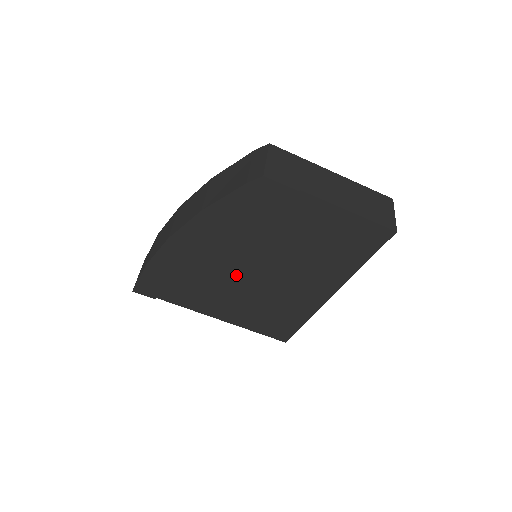
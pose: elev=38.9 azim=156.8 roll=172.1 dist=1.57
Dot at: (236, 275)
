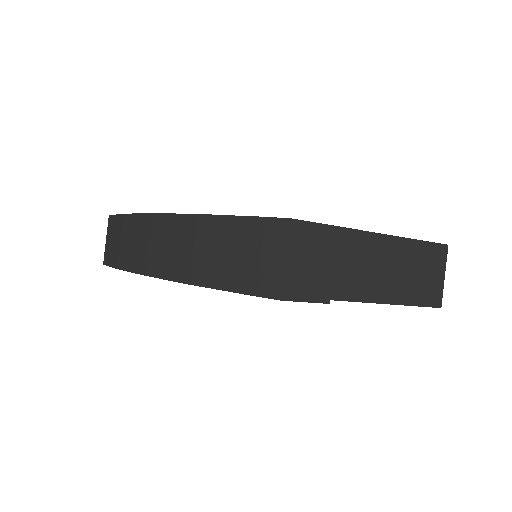
Dot at: occluded
